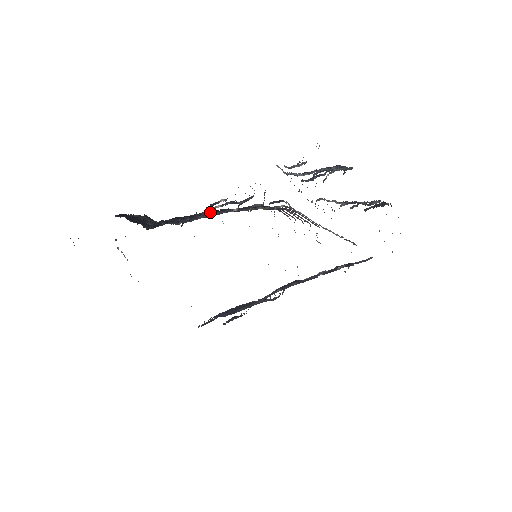
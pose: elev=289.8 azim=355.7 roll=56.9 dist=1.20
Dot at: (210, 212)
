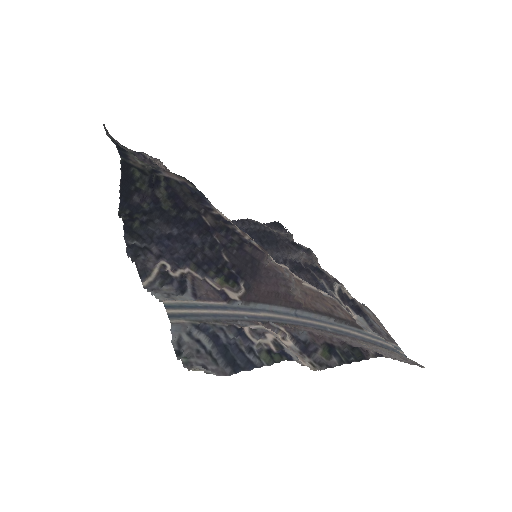
Dot at: (197, 226)
